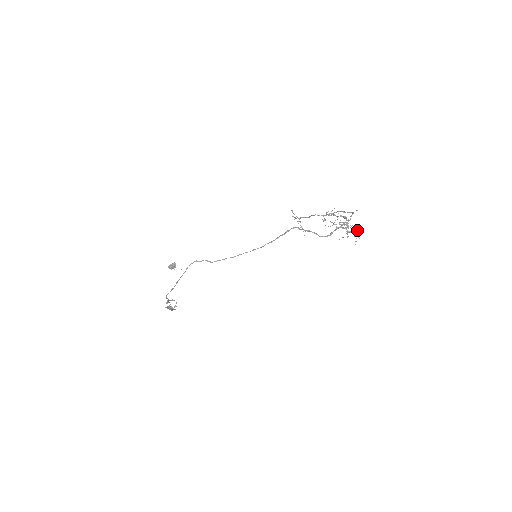
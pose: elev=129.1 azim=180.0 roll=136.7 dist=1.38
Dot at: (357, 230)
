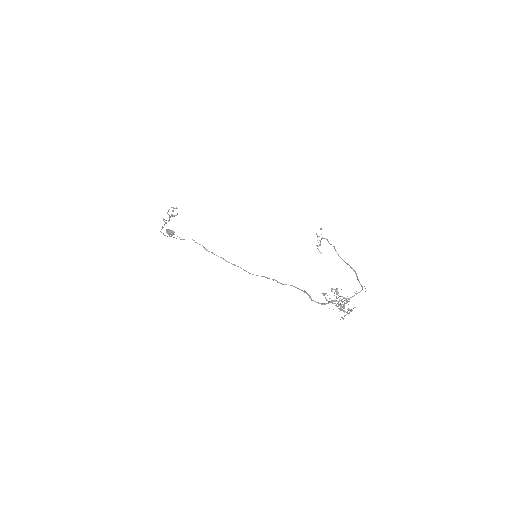
Dot at: occluded
